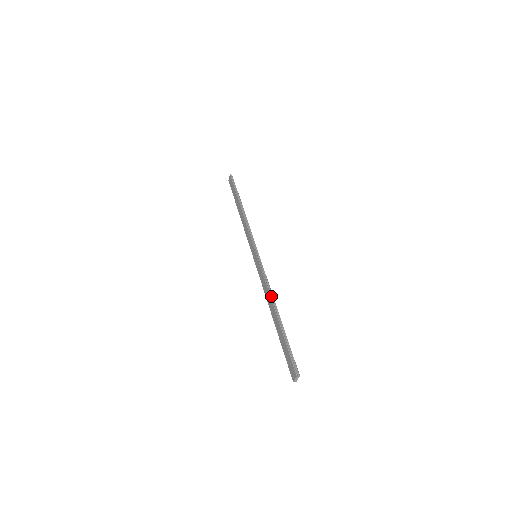
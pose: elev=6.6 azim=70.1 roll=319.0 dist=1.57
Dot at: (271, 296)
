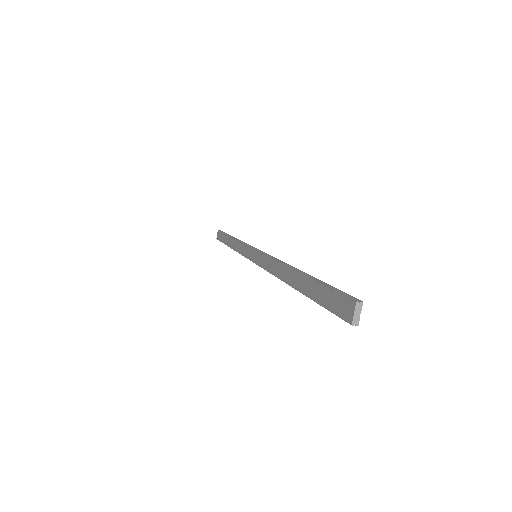
Dot at: (284, 264)
